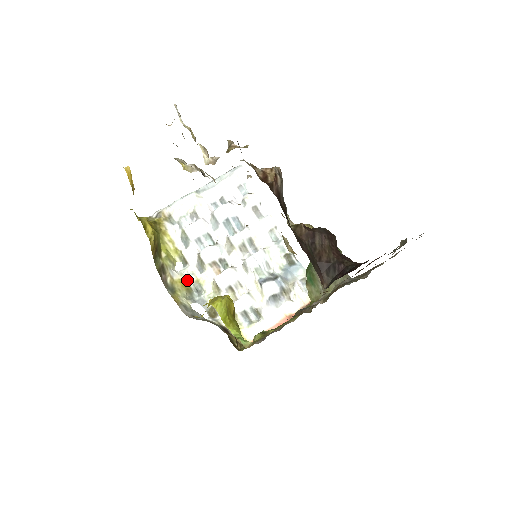
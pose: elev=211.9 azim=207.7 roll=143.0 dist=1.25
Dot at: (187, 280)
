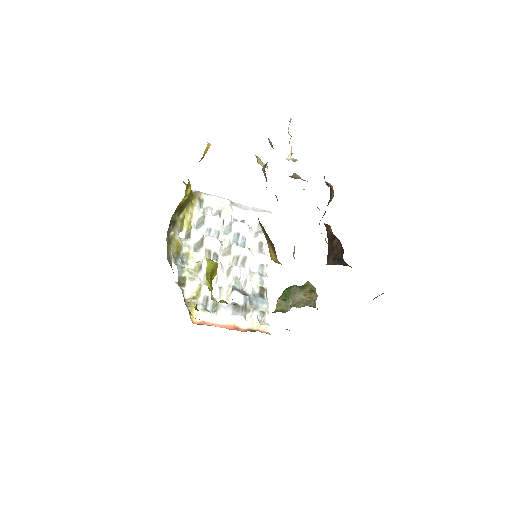
Dot at: (182, 247)
